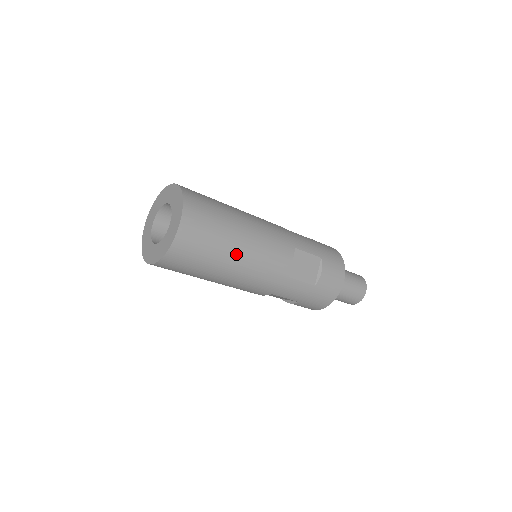
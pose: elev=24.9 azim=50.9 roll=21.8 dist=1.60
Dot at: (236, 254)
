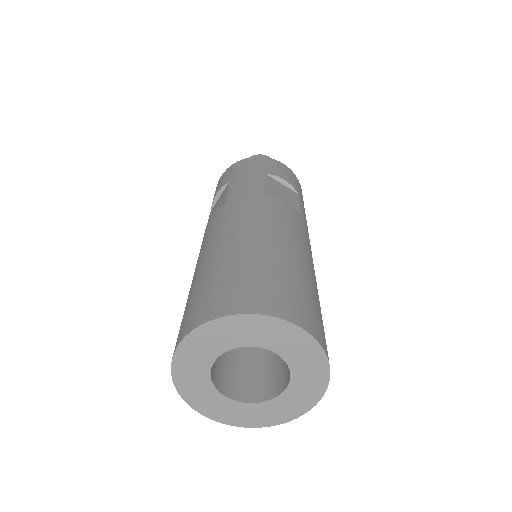
Dot at: occluded
